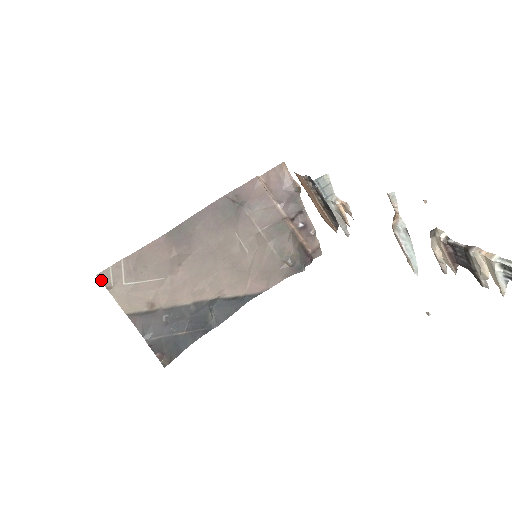
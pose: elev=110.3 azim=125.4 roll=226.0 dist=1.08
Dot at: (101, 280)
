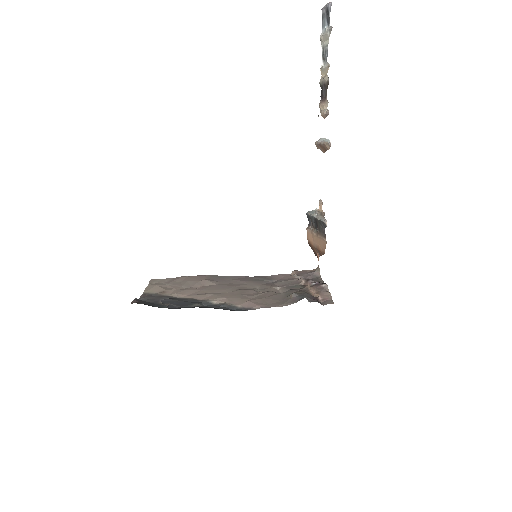
Dot at: (151, 281)
